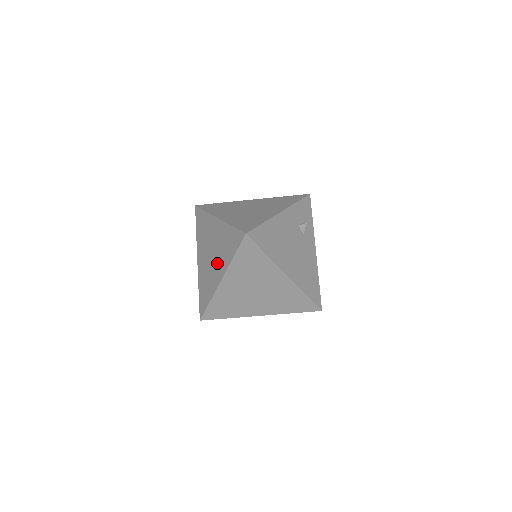
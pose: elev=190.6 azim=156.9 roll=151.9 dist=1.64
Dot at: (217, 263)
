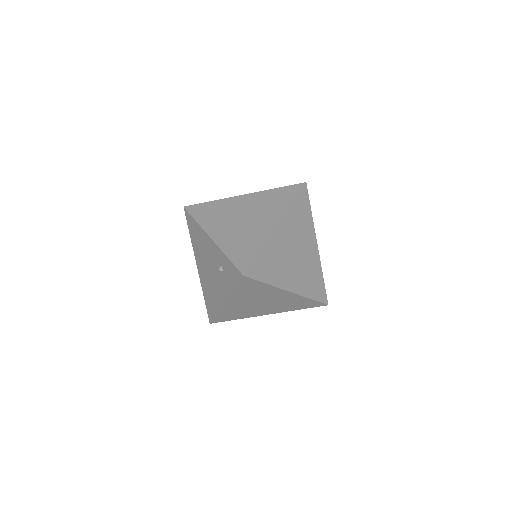
Dot at: (262, 218)
